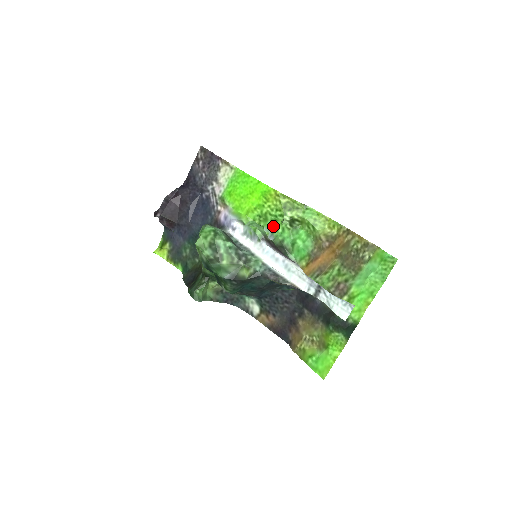
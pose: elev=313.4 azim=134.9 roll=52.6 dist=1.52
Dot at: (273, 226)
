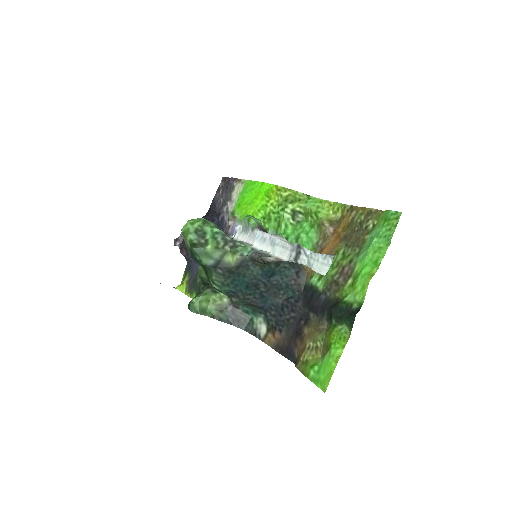
Dot at: (277, 225)
